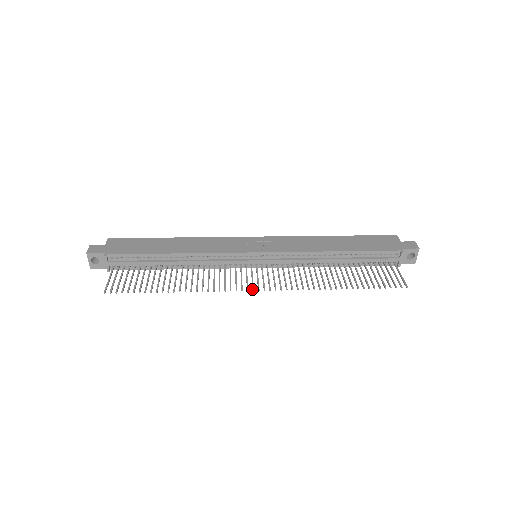
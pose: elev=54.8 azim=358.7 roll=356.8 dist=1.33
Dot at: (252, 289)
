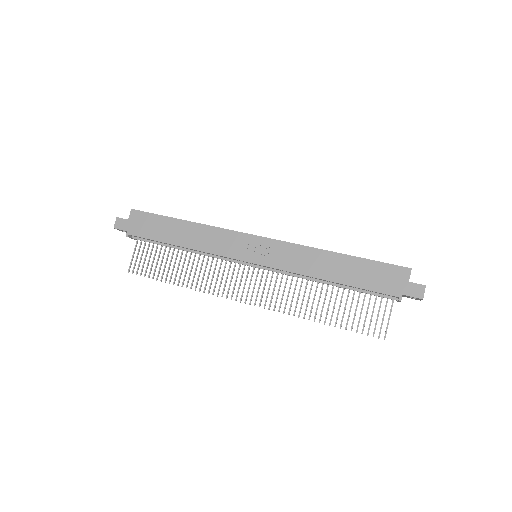
Dot at: (240, 300)
